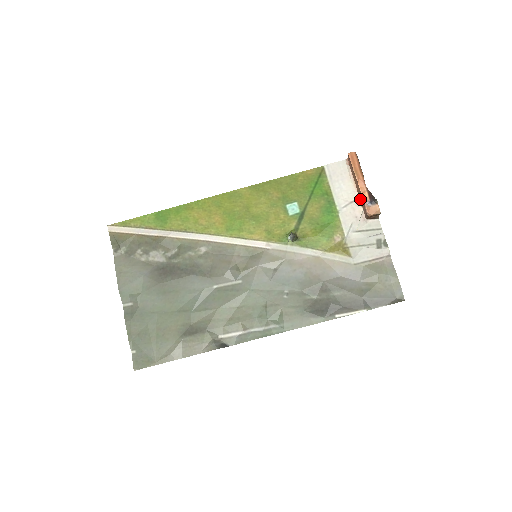
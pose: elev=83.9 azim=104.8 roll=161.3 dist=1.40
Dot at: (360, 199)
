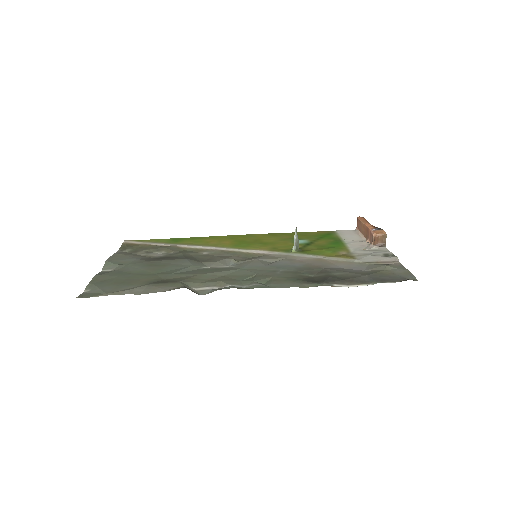
Dot at: (367, 237)
